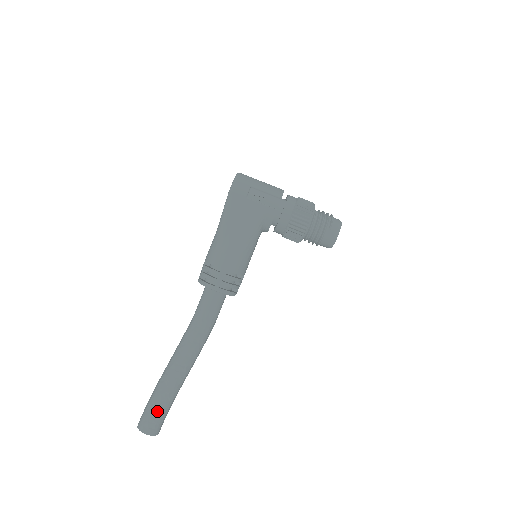
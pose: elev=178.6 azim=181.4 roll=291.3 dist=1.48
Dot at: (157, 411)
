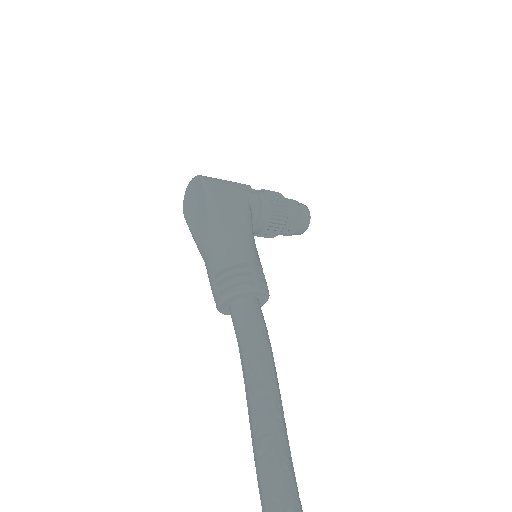
Dot at: (293, 499)
